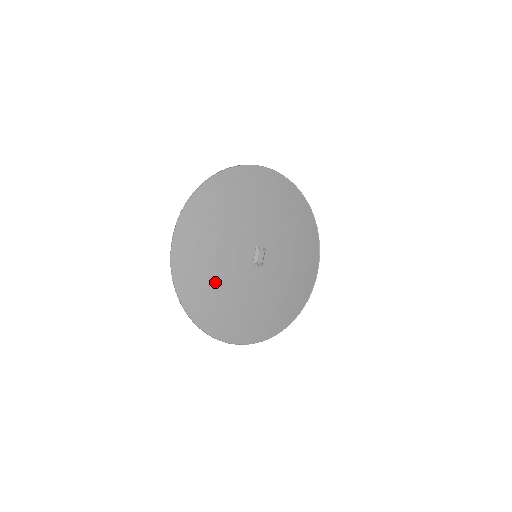
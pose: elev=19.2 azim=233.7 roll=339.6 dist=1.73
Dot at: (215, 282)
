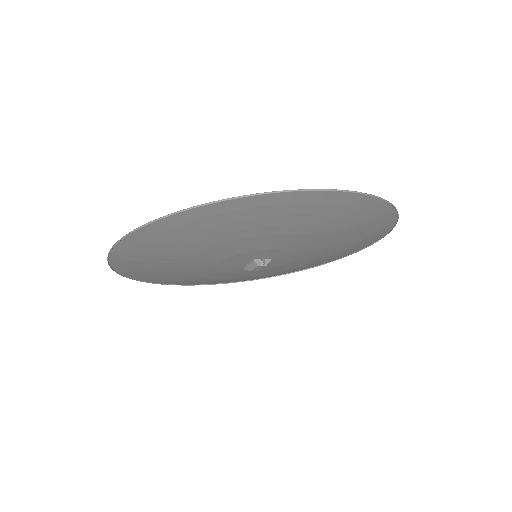
Dot at: (181, 275)
